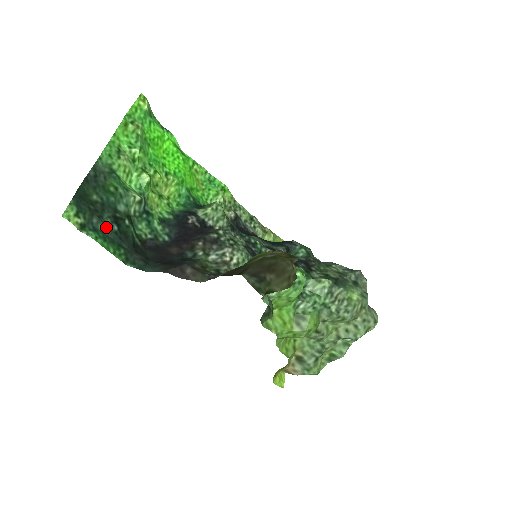
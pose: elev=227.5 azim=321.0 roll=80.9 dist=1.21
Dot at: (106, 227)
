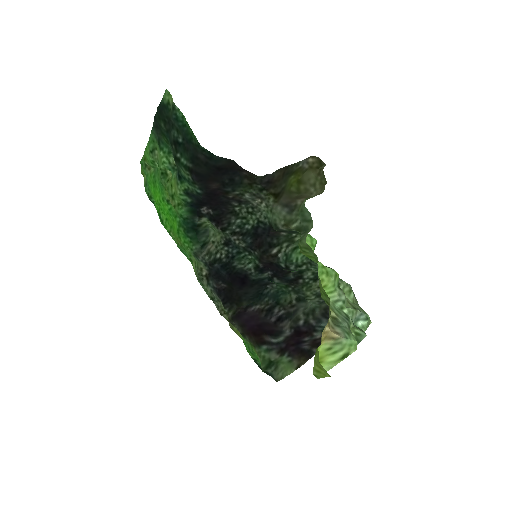
Dot at: (178, 130)
